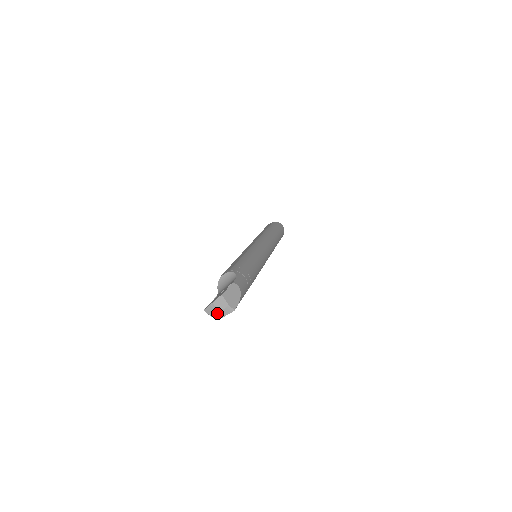
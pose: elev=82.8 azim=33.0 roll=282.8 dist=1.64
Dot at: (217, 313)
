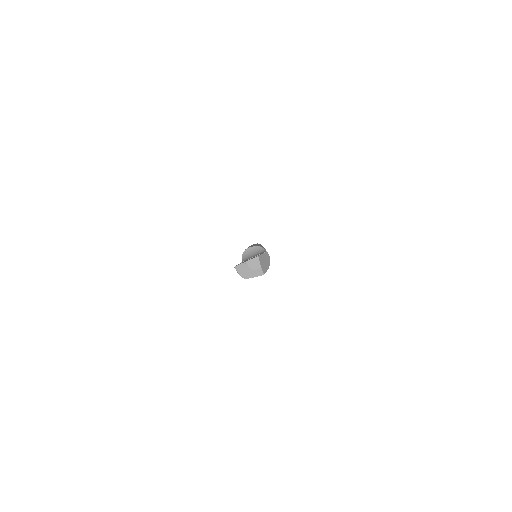
Dot at: (247, 272)
